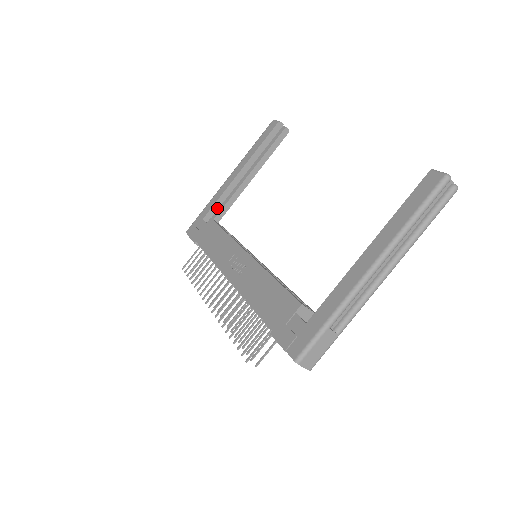
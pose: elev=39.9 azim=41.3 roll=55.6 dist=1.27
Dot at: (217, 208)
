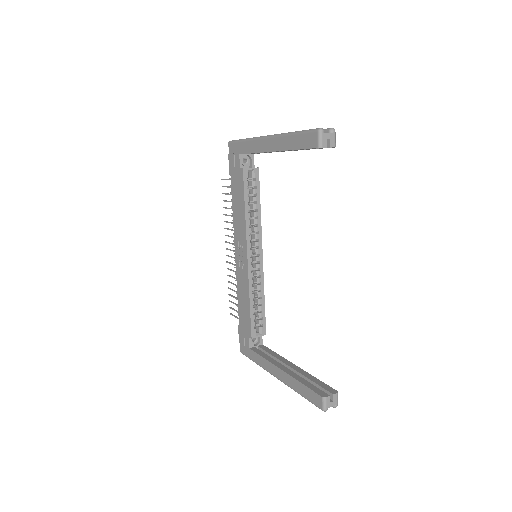
Dot at: (253, 153)
